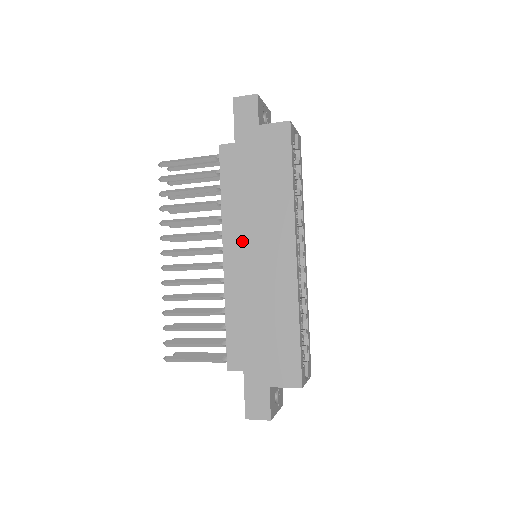
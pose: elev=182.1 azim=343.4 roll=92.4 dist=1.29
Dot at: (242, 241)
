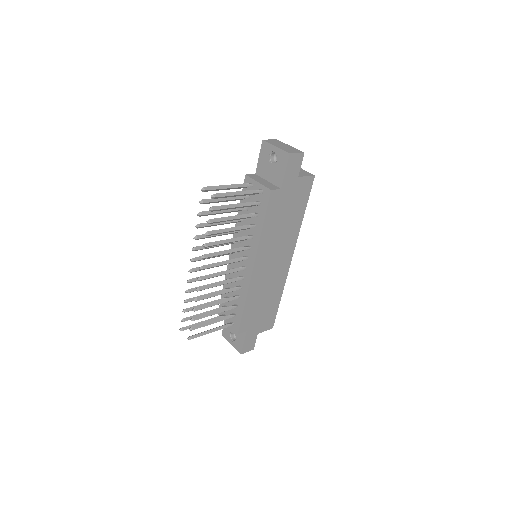
Dot at: (267, 257)
